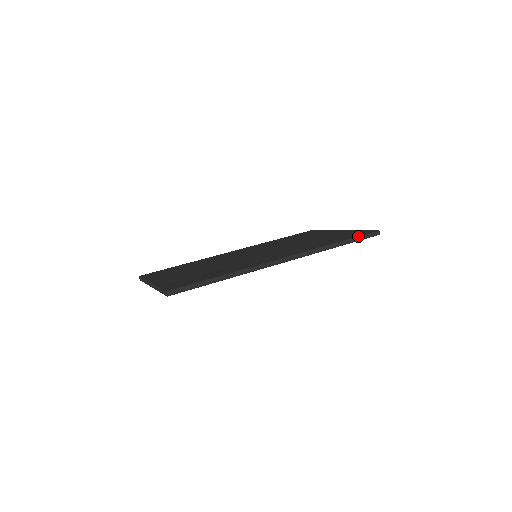
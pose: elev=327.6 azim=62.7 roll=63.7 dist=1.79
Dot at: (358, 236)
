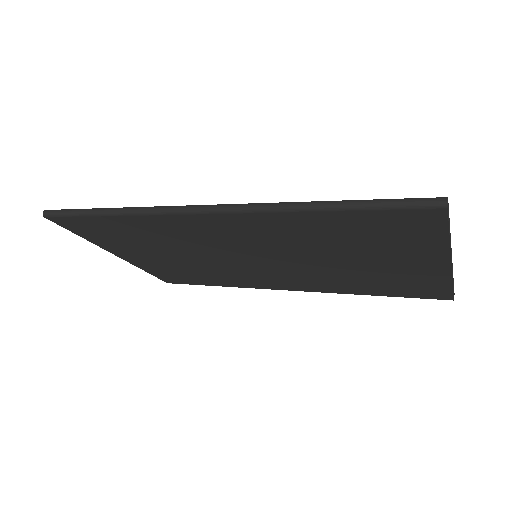
Dot at: occluded
